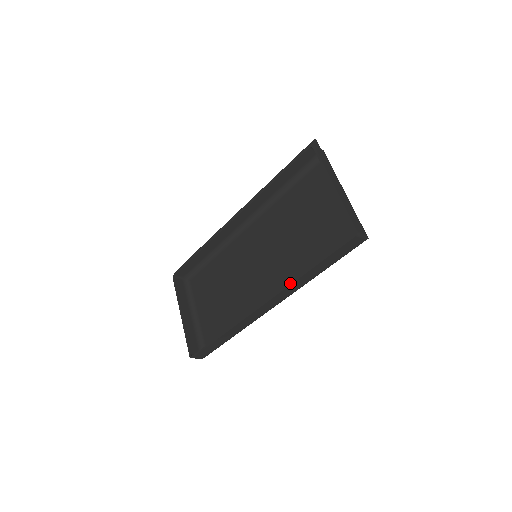
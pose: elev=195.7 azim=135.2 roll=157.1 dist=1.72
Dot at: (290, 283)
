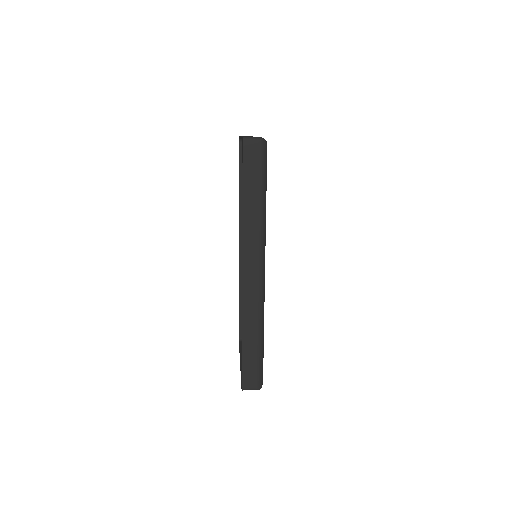
Dot at: (242, 231)
